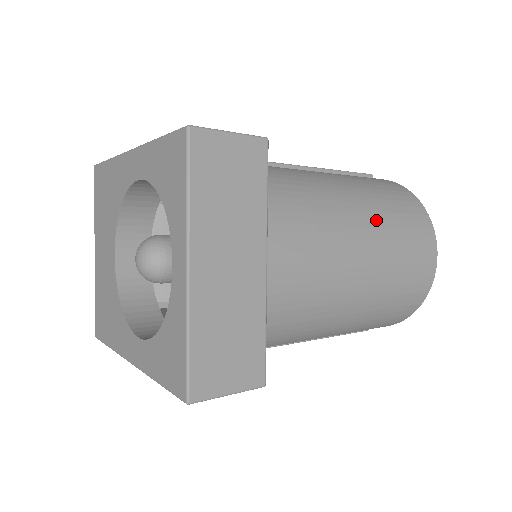
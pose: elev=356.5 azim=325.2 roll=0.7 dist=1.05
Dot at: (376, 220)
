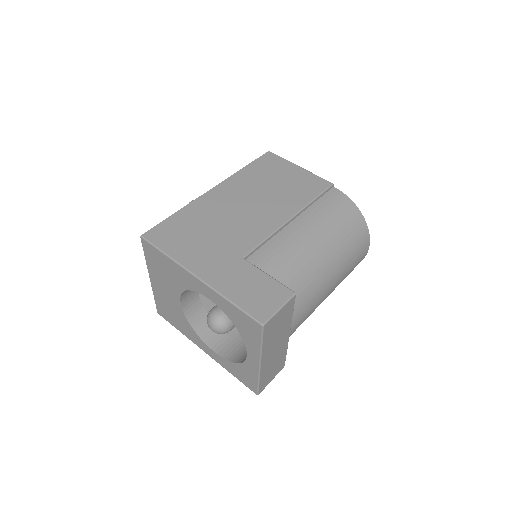
Dot at: (340, 262)
